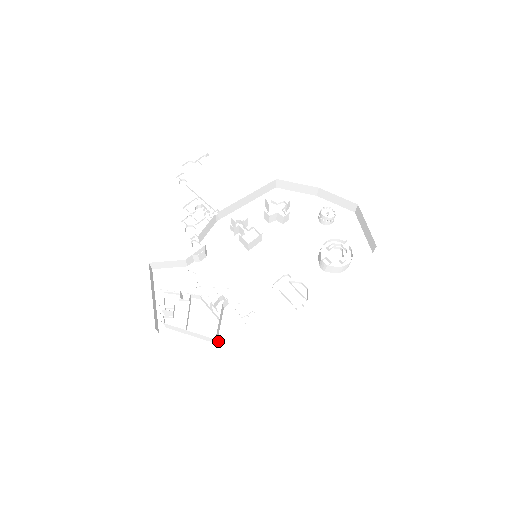
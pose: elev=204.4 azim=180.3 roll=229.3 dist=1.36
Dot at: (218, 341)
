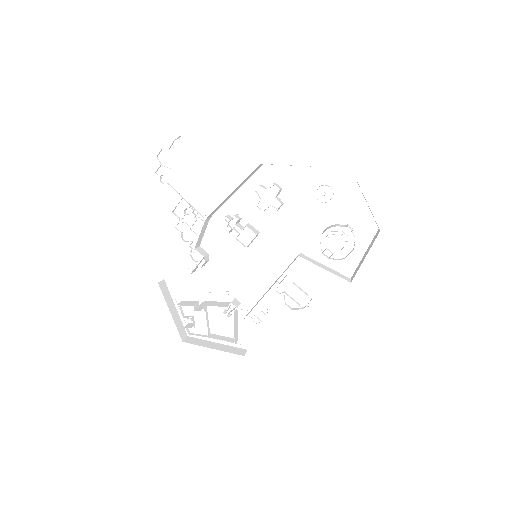
Dot at: (239, 337)
